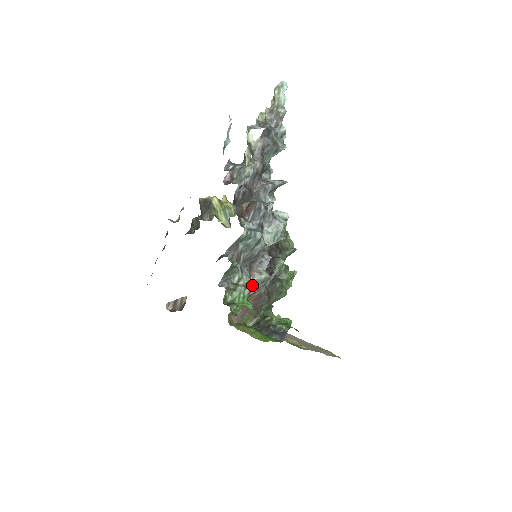
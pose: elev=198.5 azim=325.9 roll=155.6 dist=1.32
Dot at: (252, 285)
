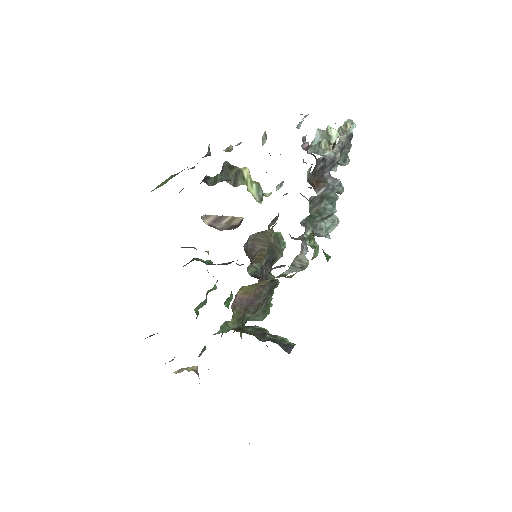
Dot at: occluded
